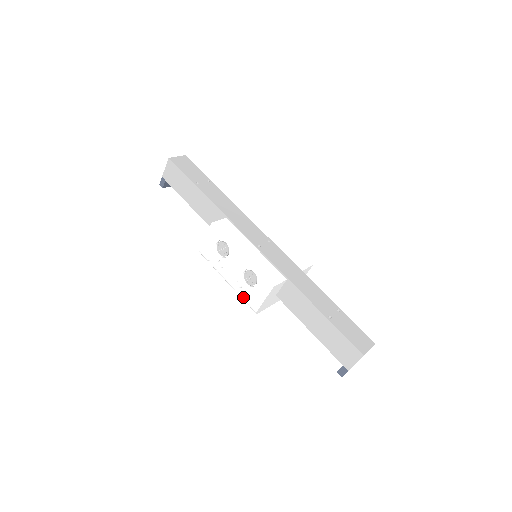
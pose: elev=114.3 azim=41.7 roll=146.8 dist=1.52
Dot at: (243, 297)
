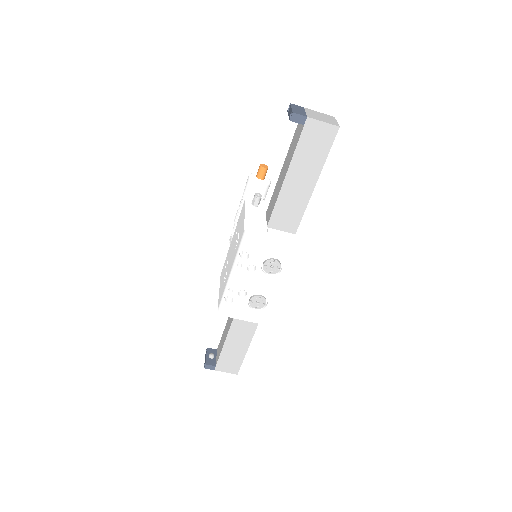
Dot at: (226, 294)
